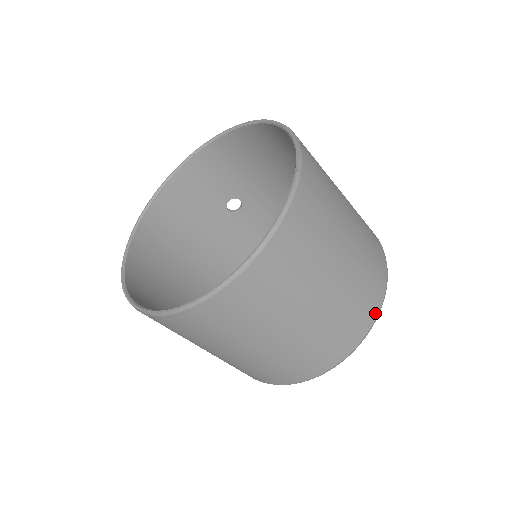
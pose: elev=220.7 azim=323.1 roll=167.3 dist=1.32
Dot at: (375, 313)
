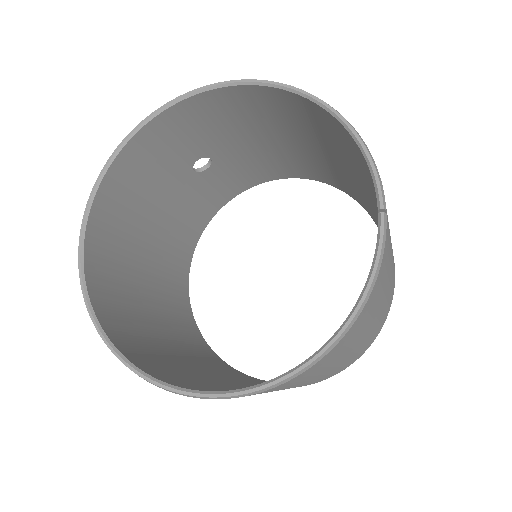
Dot at: (386, 317)
